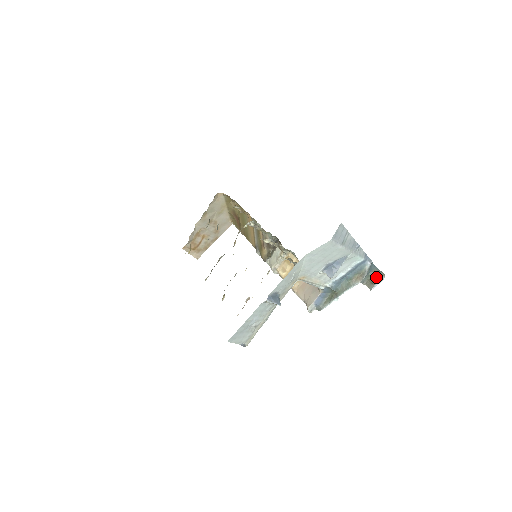
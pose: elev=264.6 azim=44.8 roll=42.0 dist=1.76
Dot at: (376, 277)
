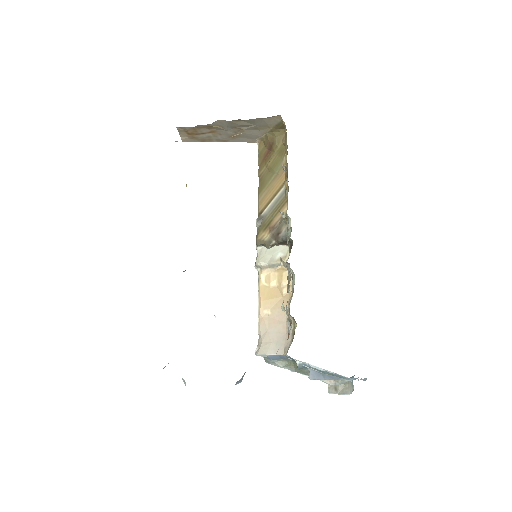
Dot at: (344, 388)
